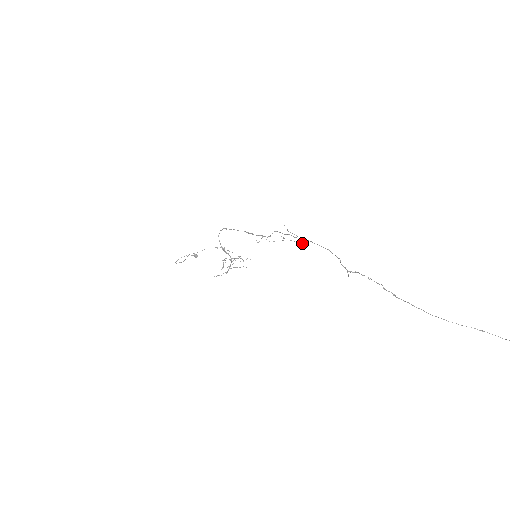
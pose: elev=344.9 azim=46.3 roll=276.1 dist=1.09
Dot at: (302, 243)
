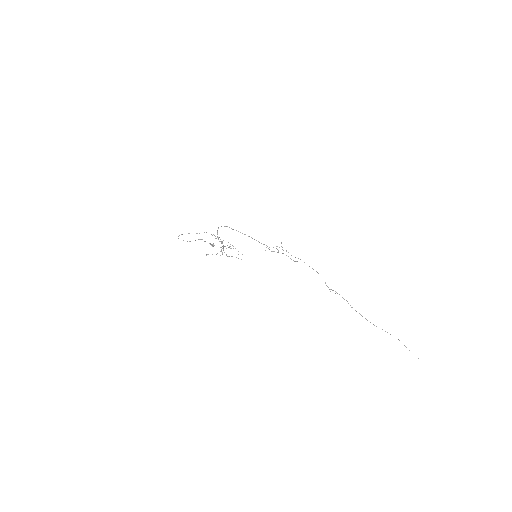
Dot at: occluded
